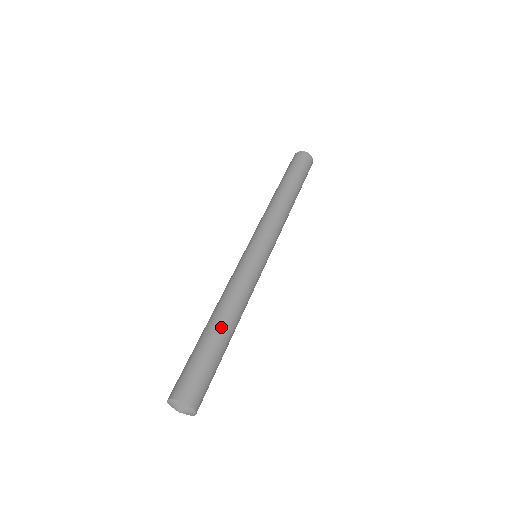
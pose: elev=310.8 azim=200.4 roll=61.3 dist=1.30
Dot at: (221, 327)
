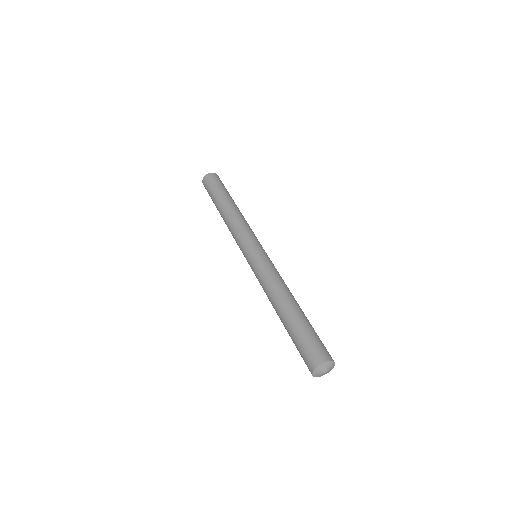
Dot at: (292, 307)
